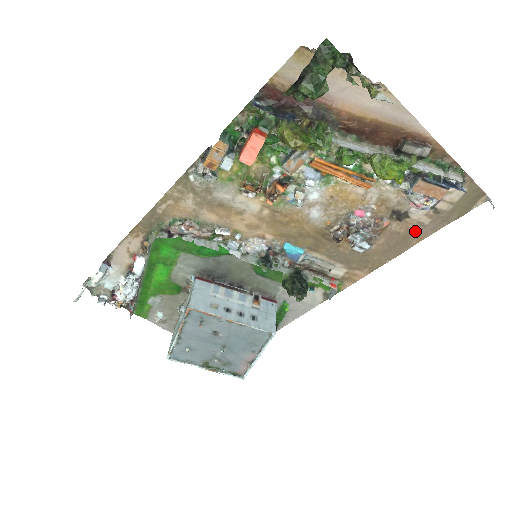
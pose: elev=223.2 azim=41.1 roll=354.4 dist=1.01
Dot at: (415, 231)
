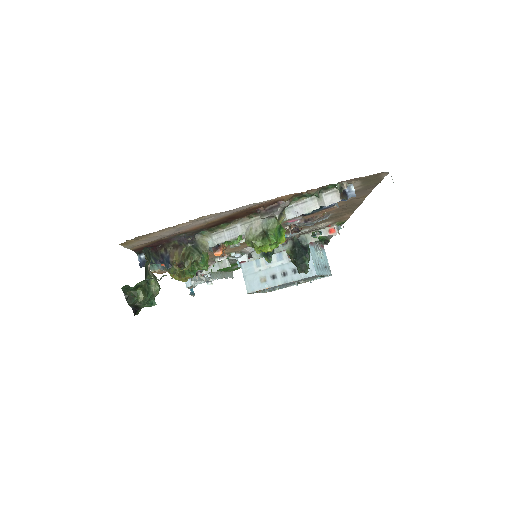
Dot at: (353, 199)
